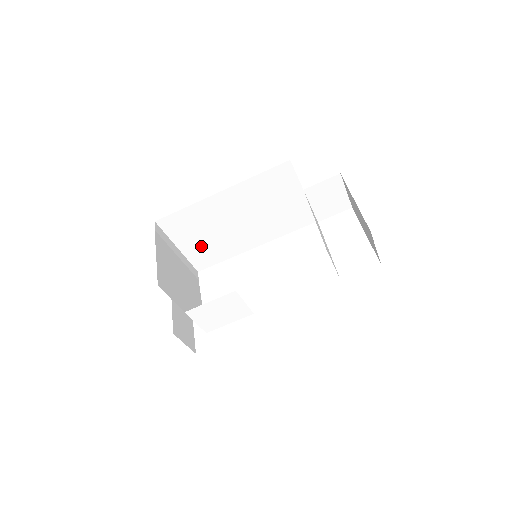
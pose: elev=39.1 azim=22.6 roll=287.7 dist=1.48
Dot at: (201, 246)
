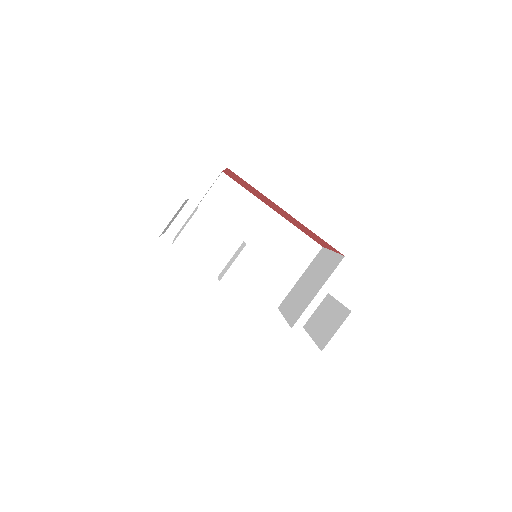
Dot at: occluded
